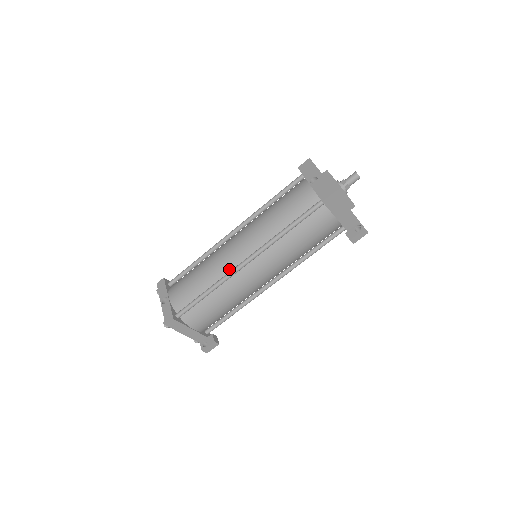
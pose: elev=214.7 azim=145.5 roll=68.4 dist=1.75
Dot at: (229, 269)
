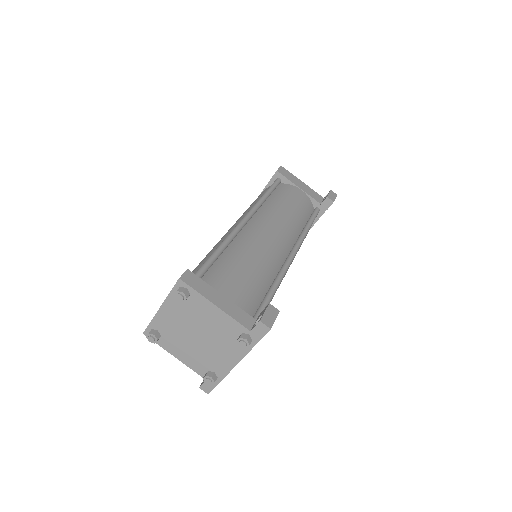
Dot at: occluded
